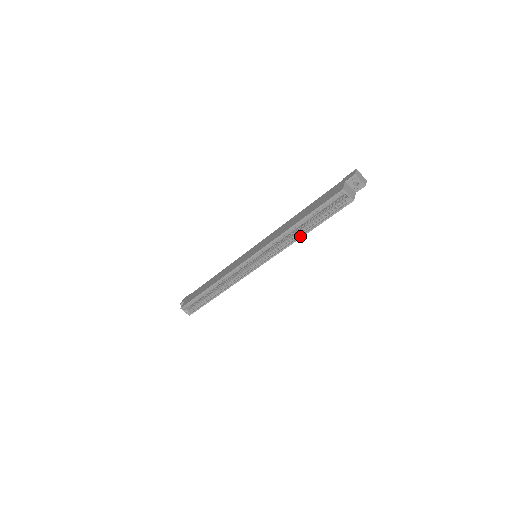
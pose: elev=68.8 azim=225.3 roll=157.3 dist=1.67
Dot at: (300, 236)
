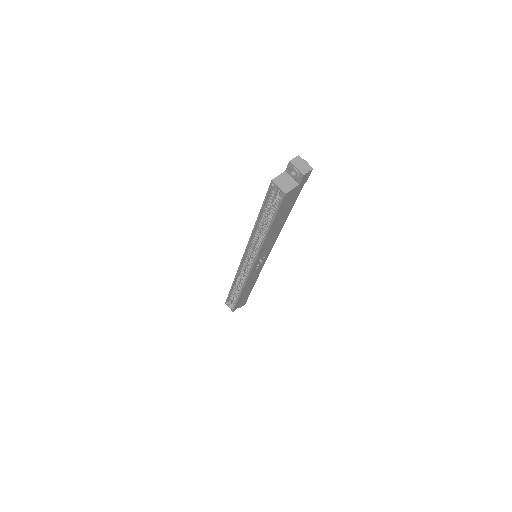
Dot at: (265, 236)
